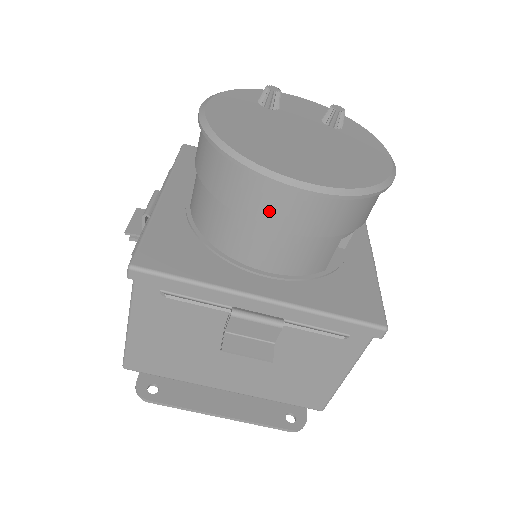
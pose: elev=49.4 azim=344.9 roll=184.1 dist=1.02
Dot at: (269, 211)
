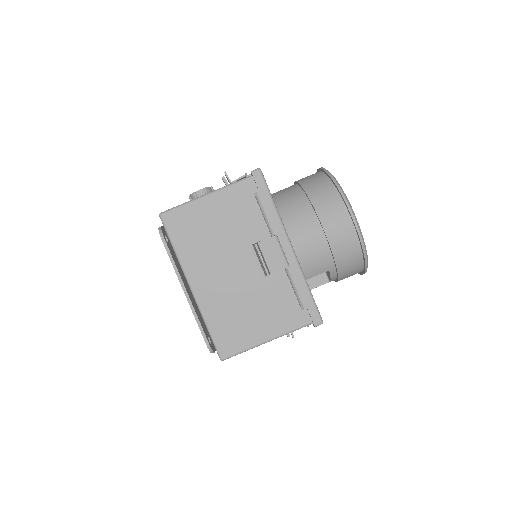
Dot at: (330, 217)
